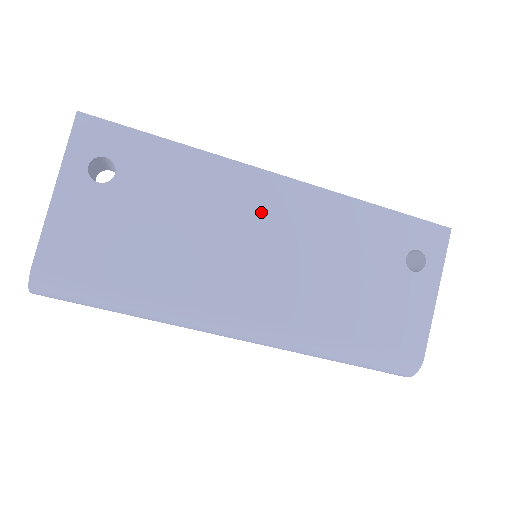
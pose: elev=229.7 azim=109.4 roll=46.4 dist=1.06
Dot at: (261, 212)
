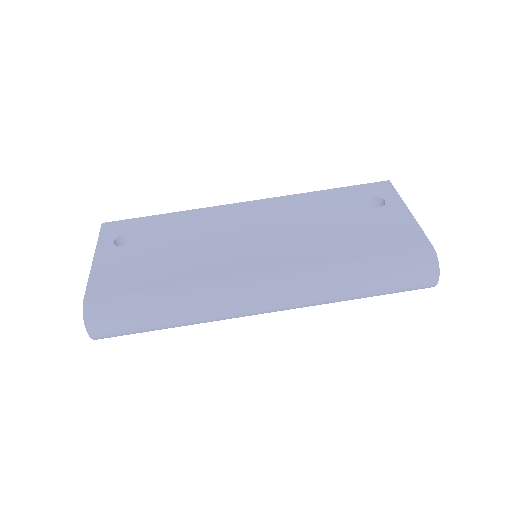
Dot at: (241, 221)
